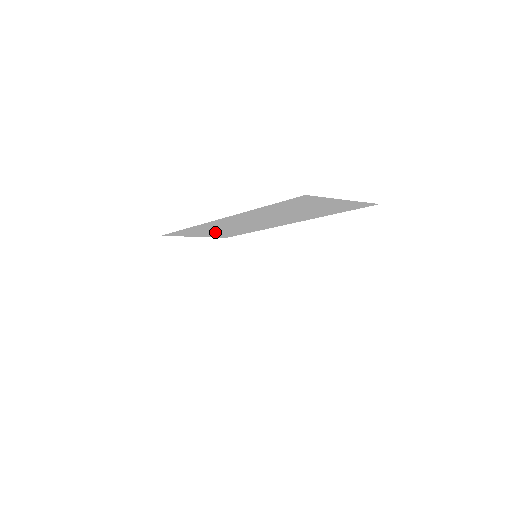
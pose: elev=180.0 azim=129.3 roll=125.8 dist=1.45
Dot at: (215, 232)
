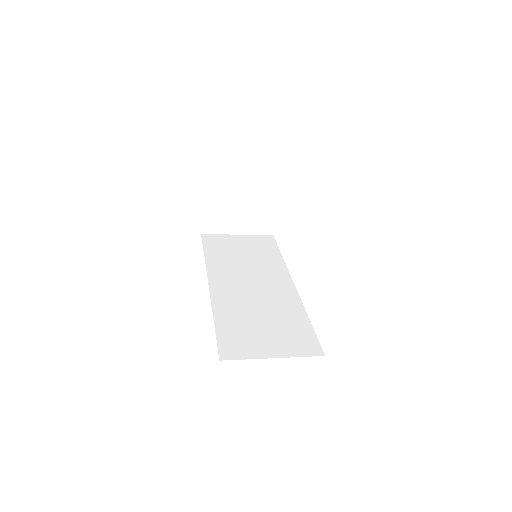
Dot at: occluded
